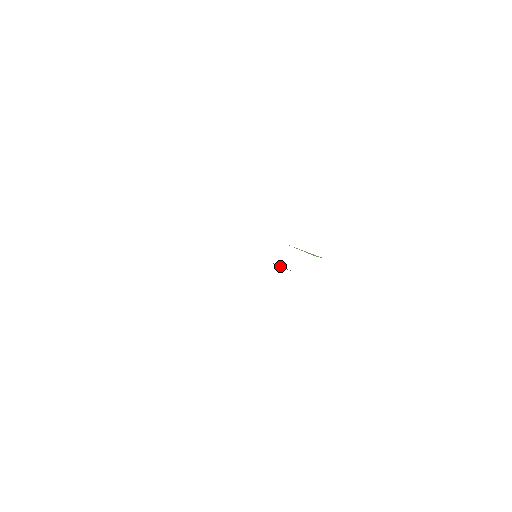
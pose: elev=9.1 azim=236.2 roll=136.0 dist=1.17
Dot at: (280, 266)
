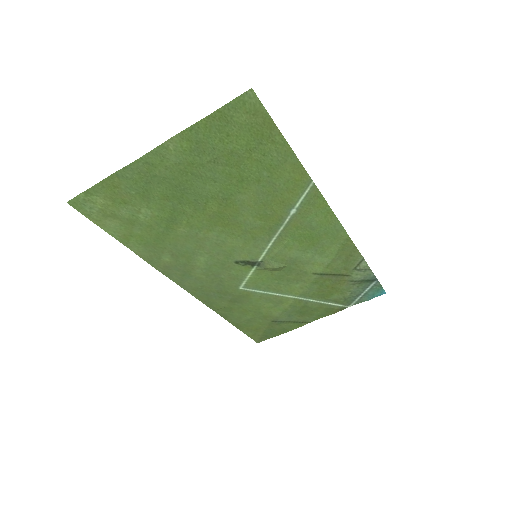
Dot at: (277, 263)
